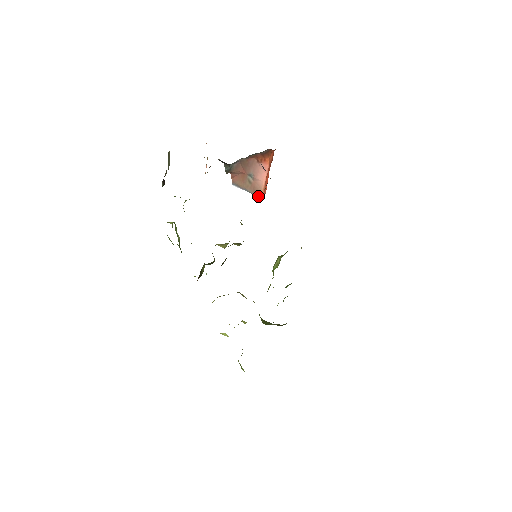
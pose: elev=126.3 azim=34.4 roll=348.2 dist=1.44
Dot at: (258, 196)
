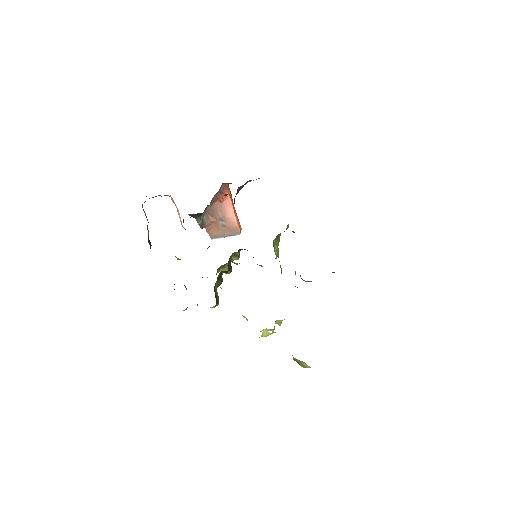
Dot at: (237, 234)
